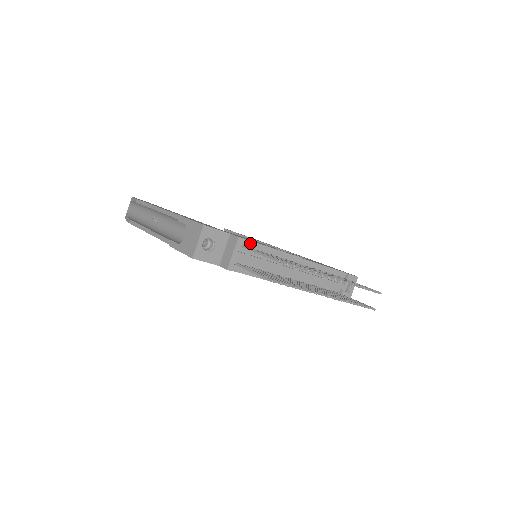
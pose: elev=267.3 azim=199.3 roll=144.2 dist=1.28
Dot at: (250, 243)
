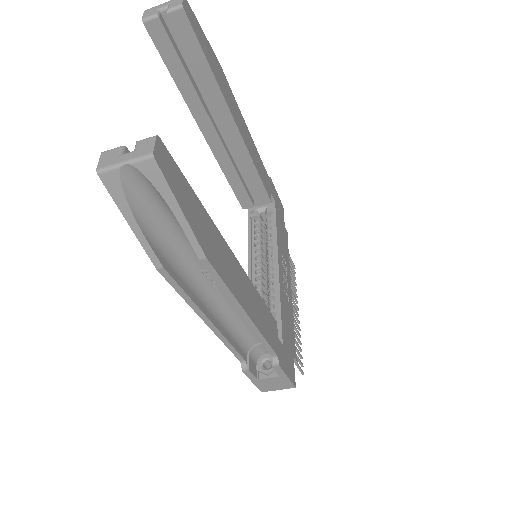
Dot at: occluded
